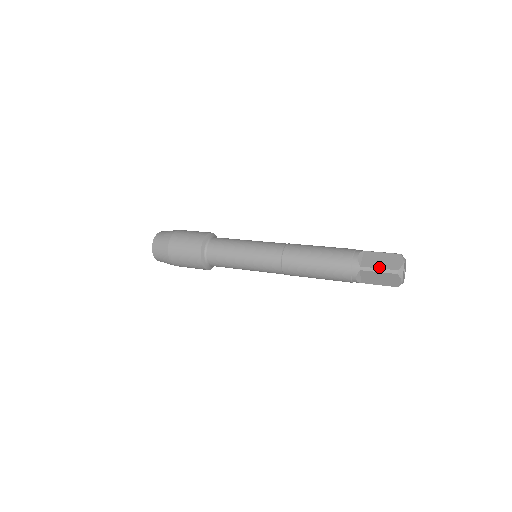
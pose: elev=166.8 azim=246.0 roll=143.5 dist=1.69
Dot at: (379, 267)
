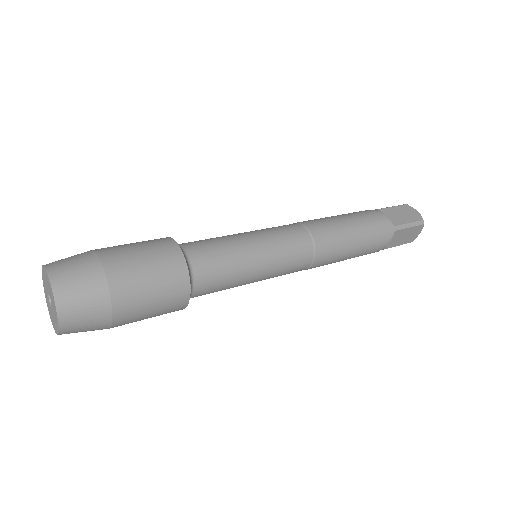
Dot at: (409, 221)
